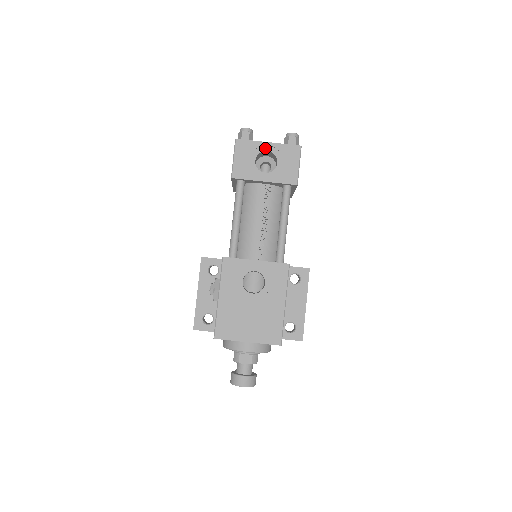
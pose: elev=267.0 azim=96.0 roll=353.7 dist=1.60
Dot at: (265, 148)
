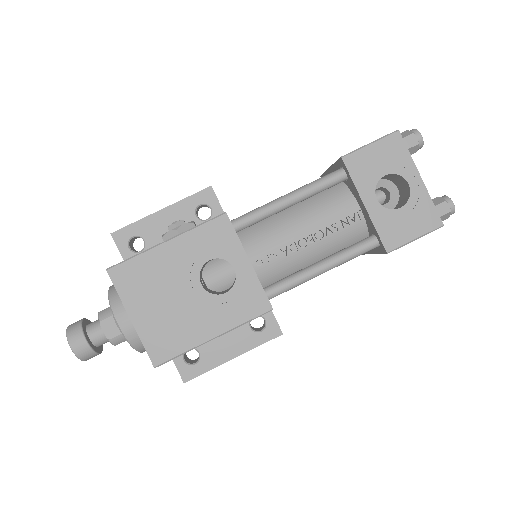
Dot at: (411, 178)
